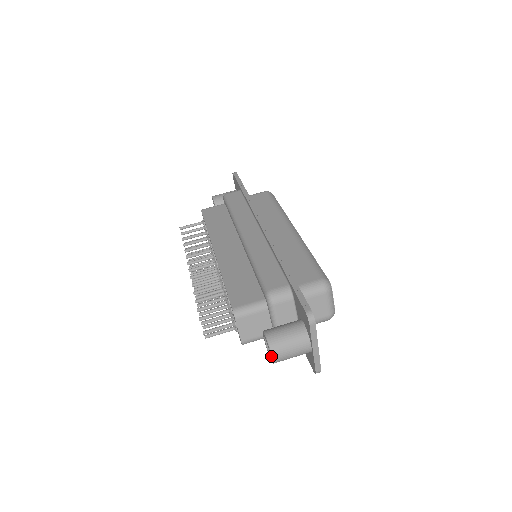
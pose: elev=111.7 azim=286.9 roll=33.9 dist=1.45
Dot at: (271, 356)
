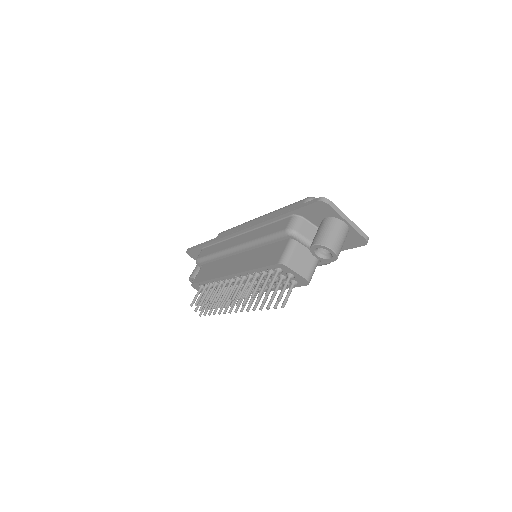
Dot at: (331, 250)
